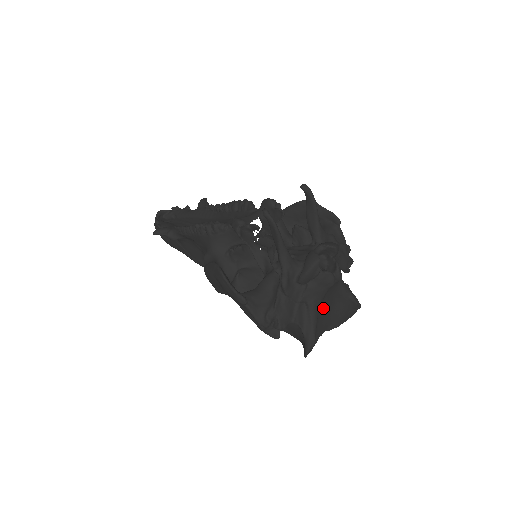
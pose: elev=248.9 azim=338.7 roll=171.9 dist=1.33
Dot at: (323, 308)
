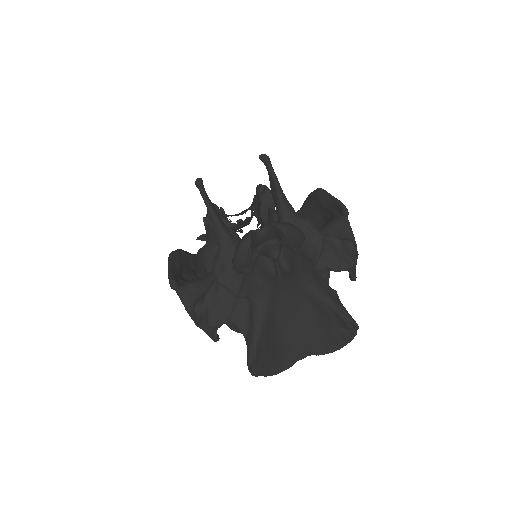
Dot at: (288, 315)
